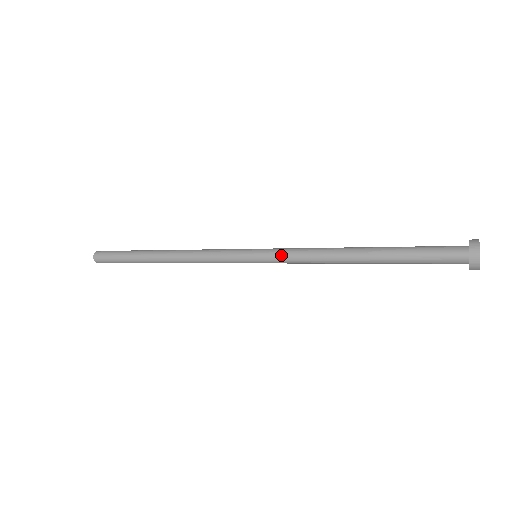
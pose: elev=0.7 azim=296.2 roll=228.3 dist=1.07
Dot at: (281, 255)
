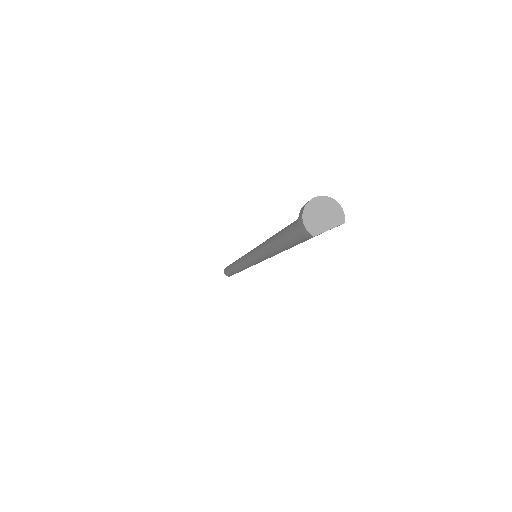
Dot at: (255, 249)
